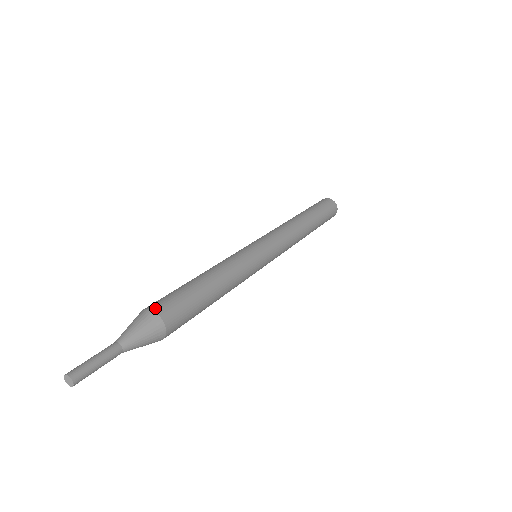
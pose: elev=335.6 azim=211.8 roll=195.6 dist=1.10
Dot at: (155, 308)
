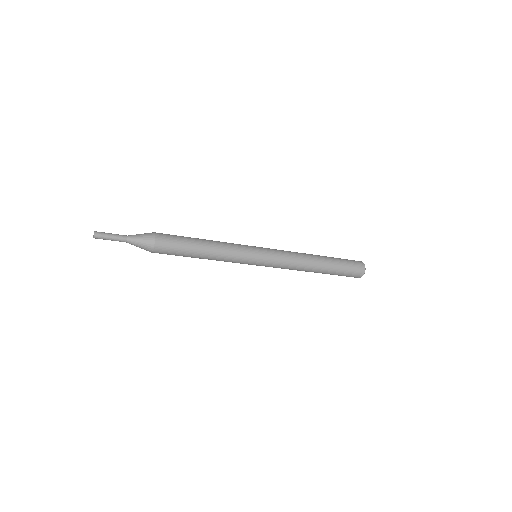
Dot at: occluded
